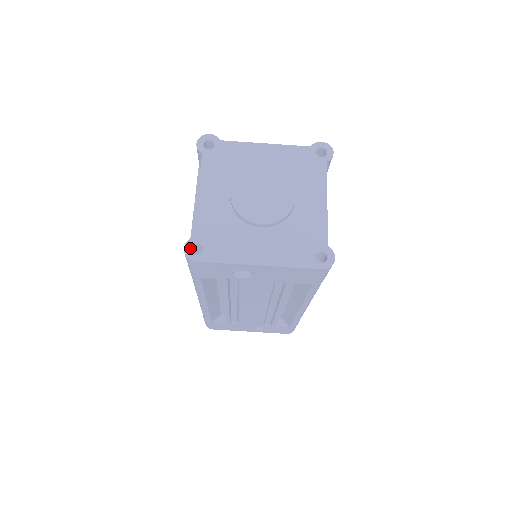
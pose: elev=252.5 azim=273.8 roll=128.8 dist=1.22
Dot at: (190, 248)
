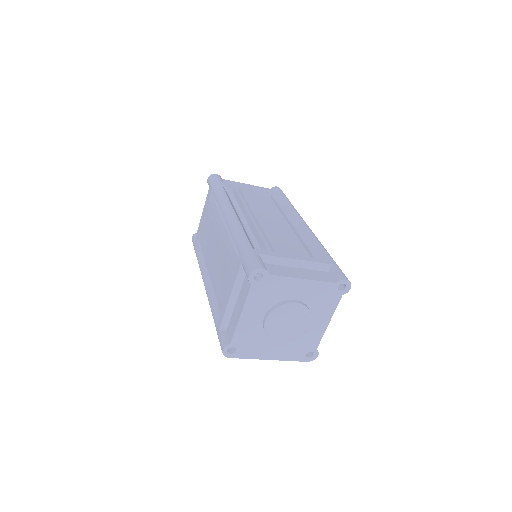
Dot at: (227, 350)
